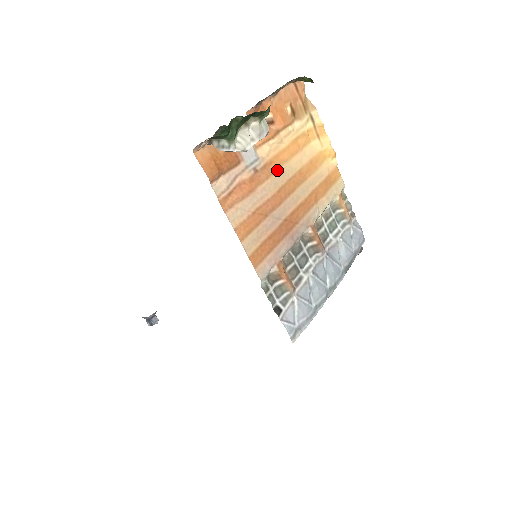
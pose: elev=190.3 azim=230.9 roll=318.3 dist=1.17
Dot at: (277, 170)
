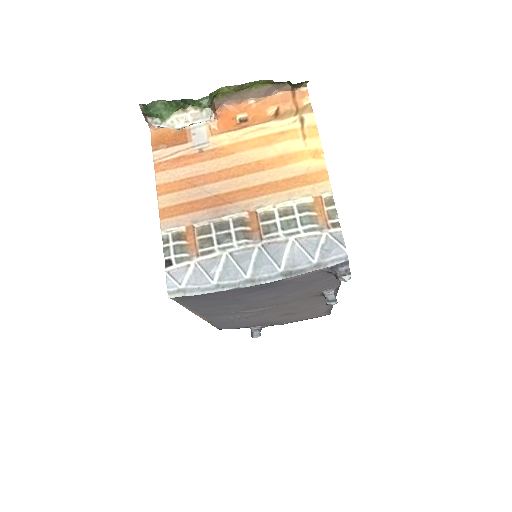
Dot at: (228, 155)
